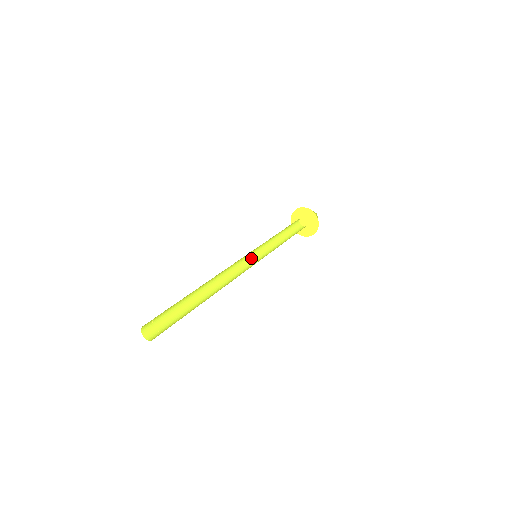
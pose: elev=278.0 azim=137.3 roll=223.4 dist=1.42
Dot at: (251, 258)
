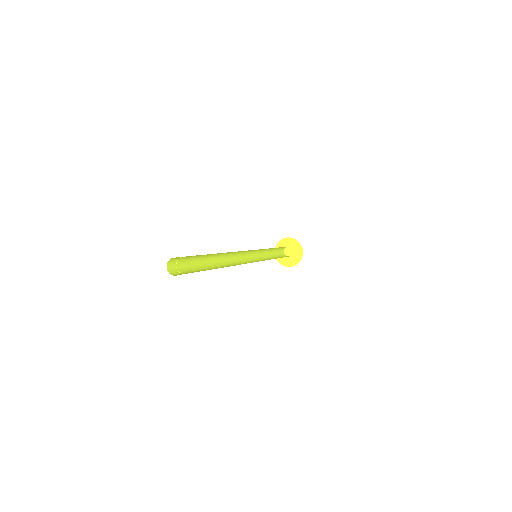
Dot at: (250, 254)
